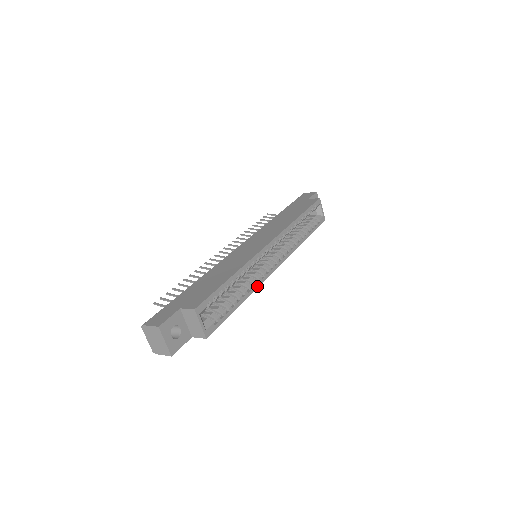
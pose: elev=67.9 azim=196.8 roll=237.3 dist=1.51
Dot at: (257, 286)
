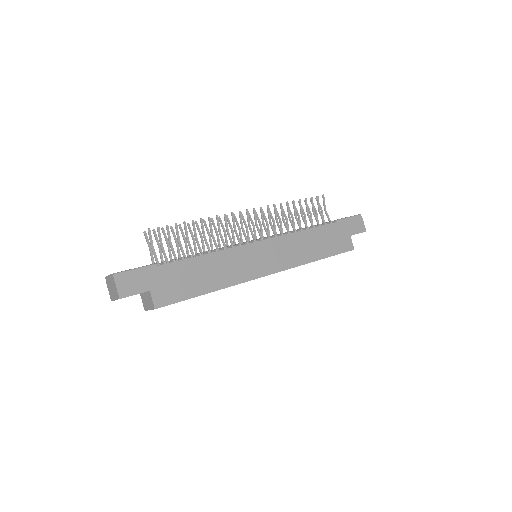
Dot at: occluded
